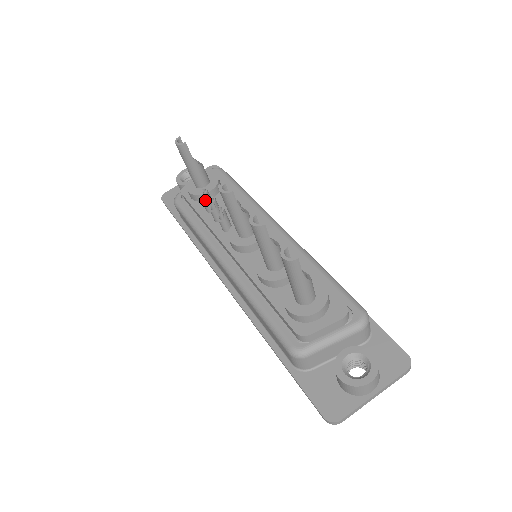
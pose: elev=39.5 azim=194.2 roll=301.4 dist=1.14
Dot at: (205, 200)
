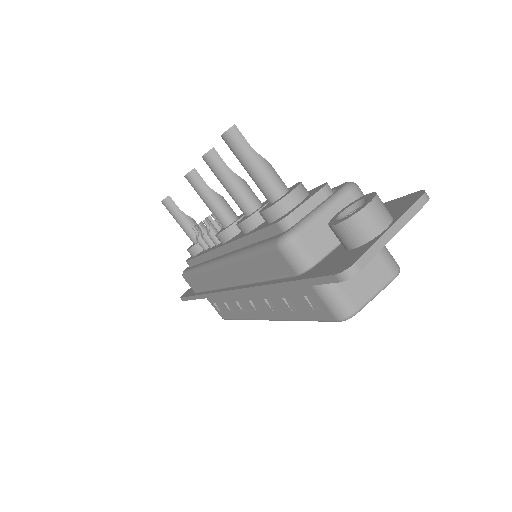
Dot at: (198, 236)
